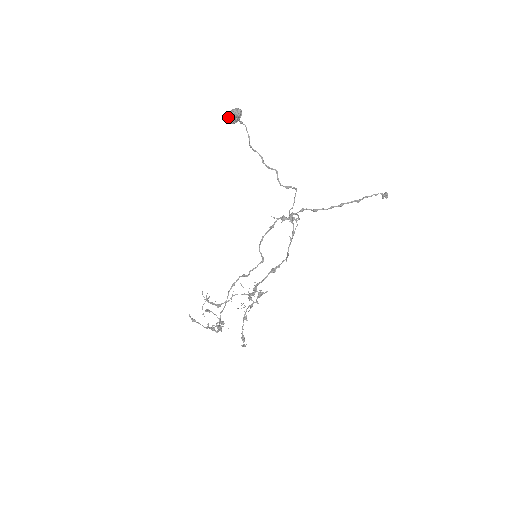
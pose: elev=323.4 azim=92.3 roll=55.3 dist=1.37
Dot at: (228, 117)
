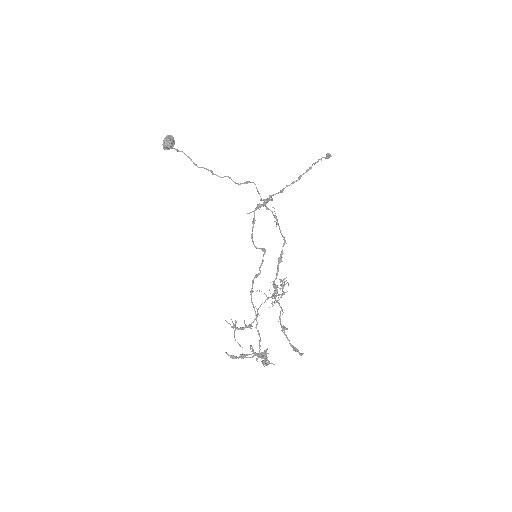
Dot at: (164, 144)
